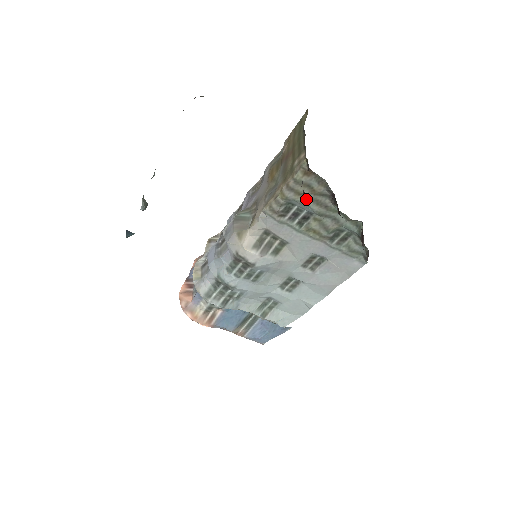
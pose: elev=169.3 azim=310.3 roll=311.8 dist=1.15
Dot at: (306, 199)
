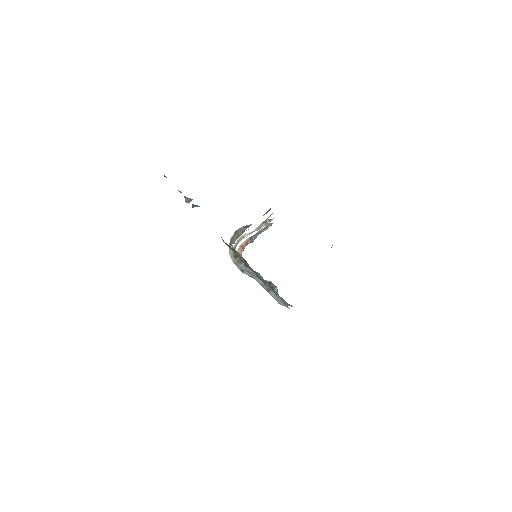
Dot at: occluded
